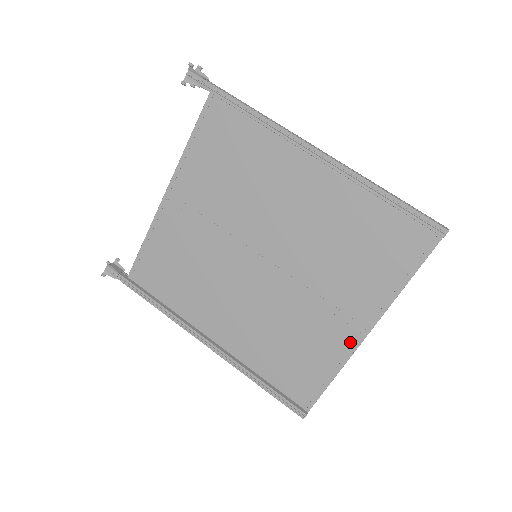
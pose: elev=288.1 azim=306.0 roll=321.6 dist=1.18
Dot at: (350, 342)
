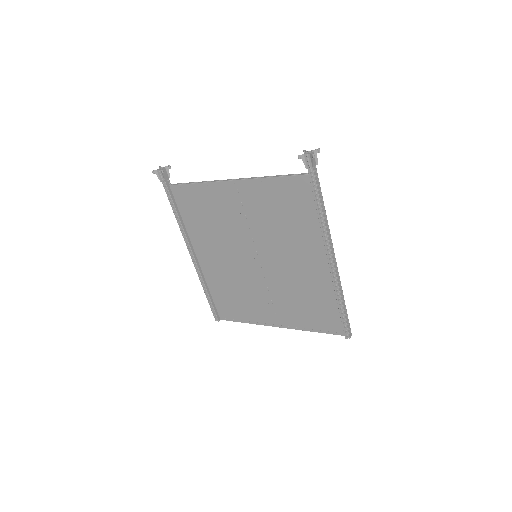
Dot at: (266, 322)
